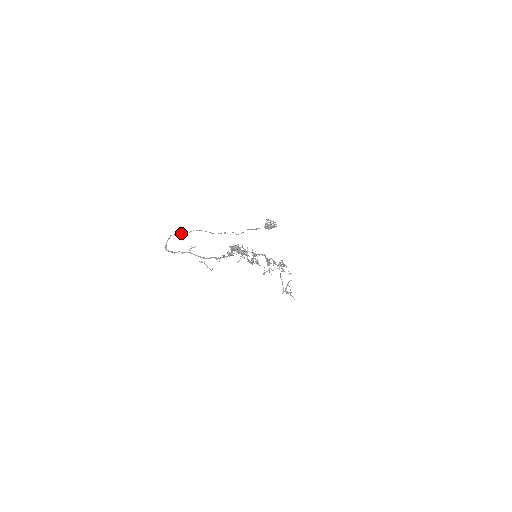
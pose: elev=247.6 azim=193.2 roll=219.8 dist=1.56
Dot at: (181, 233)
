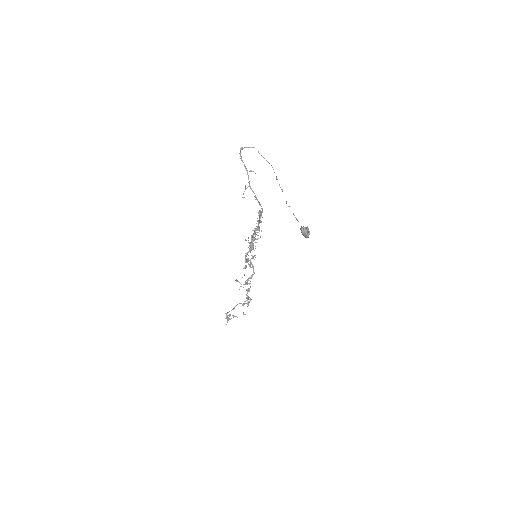
Dot at: occluded
